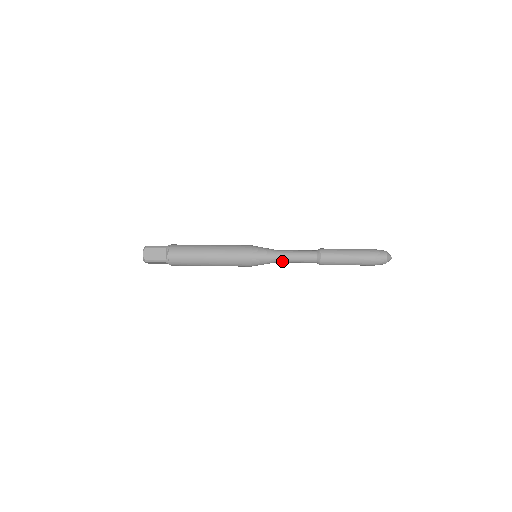
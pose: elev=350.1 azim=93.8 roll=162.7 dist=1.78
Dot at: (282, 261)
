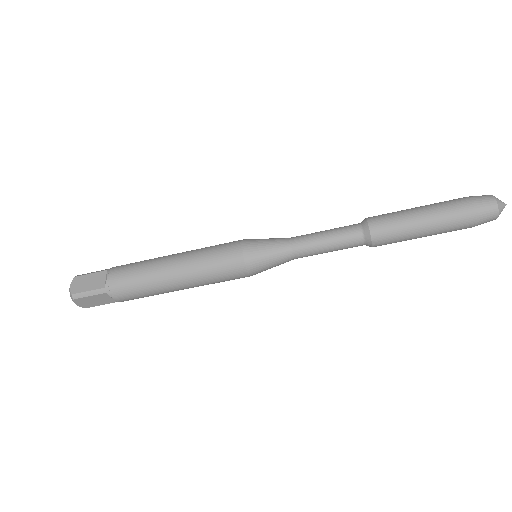
Dot at: (299, 238)
